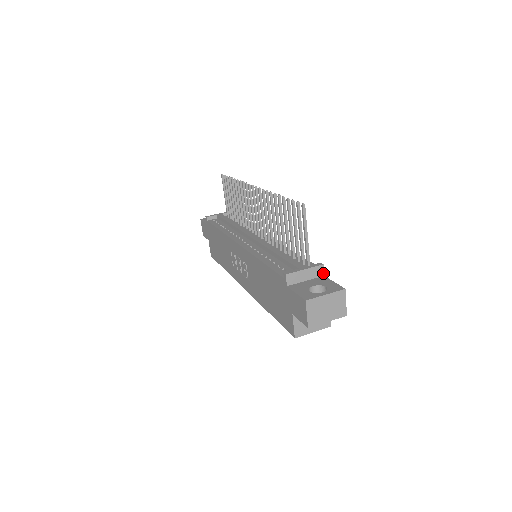
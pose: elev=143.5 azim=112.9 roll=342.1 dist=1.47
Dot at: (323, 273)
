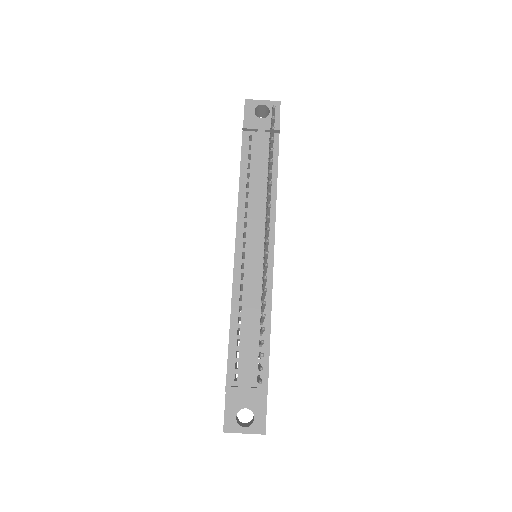
Dot at: occluded
